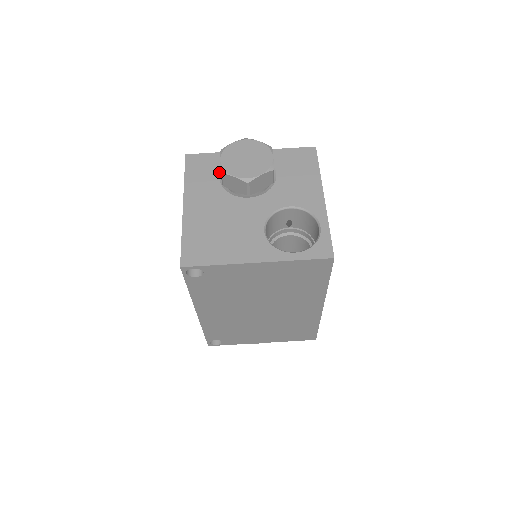
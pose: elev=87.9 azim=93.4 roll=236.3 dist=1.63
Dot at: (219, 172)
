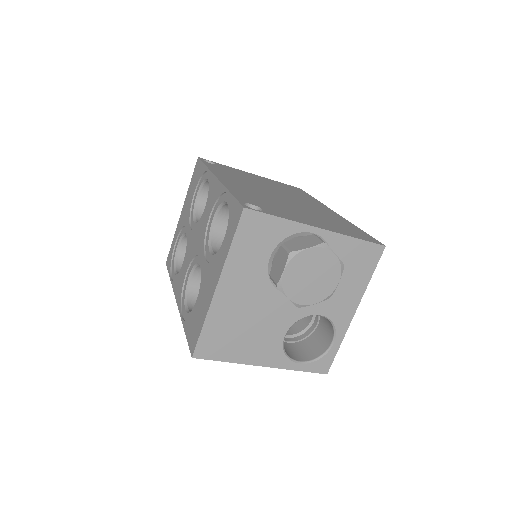
Dot at: (273, 250)
